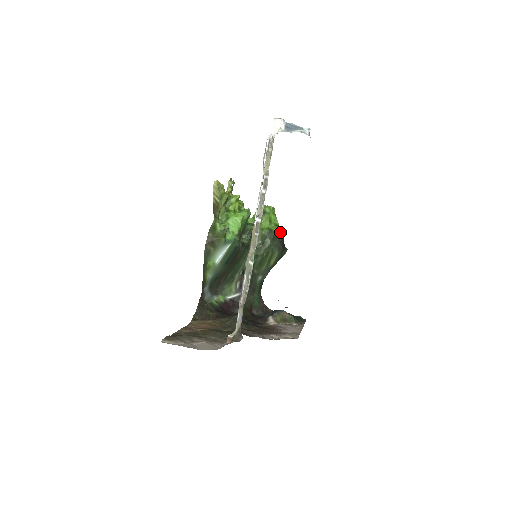
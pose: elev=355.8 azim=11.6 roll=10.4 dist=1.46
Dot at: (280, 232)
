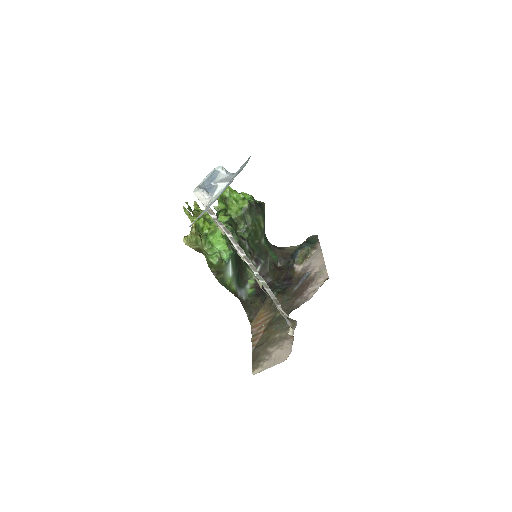
Dot at: (248, 197)
